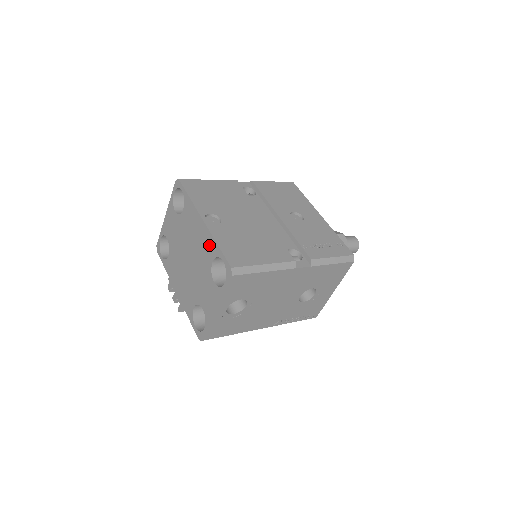
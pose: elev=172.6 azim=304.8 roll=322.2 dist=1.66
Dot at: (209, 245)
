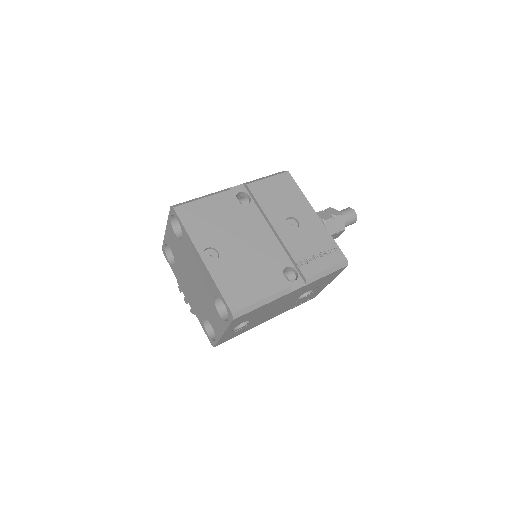
Dot at: (210, 283)
